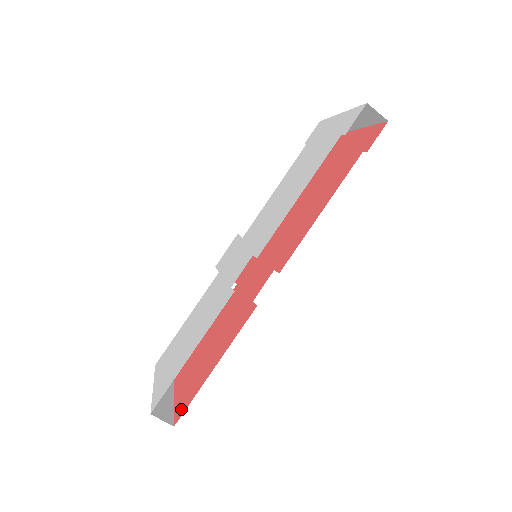
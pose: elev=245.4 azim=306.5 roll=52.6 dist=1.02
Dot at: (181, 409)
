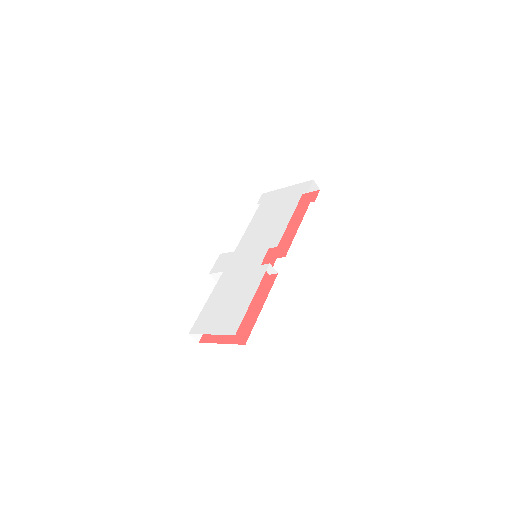
Dot at: (243, 337)
